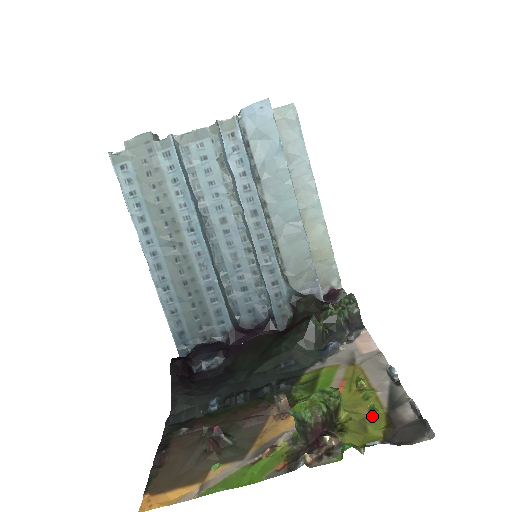
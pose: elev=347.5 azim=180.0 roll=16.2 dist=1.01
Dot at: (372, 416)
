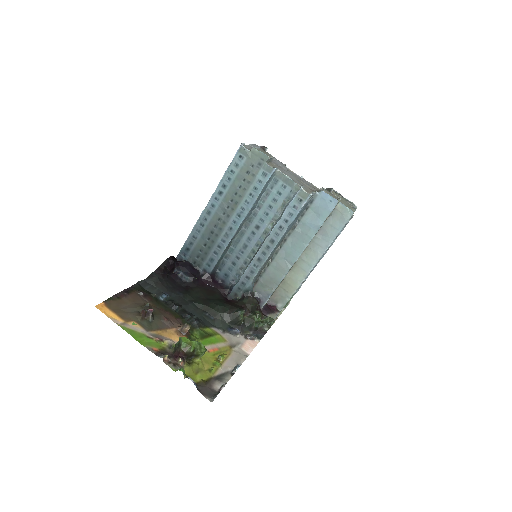
Dot at: (206, 372)
